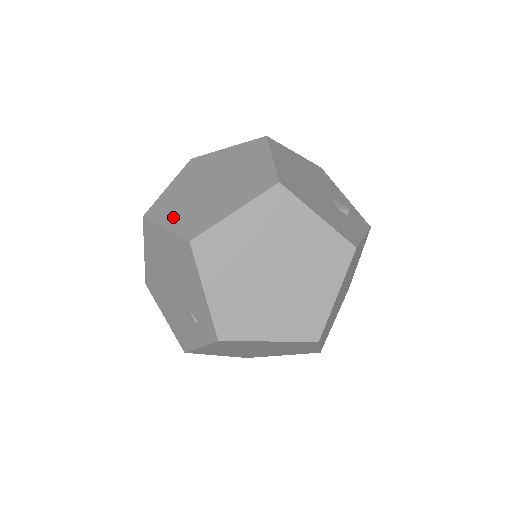
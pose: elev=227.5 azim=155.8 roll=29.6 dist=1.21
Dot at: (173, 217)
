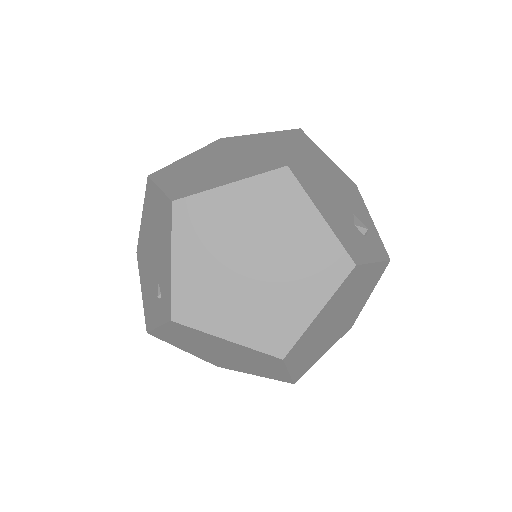
Dot at: (172, 180)
